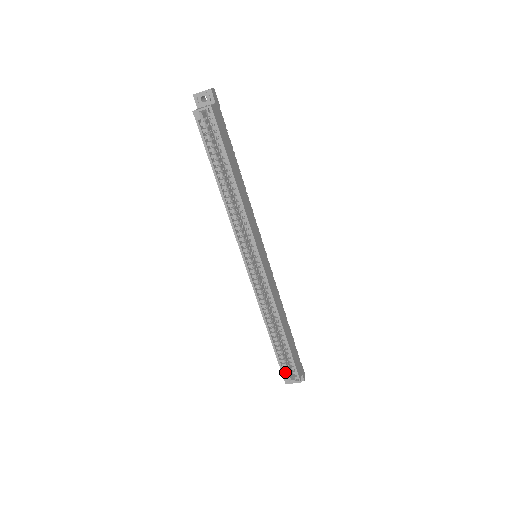
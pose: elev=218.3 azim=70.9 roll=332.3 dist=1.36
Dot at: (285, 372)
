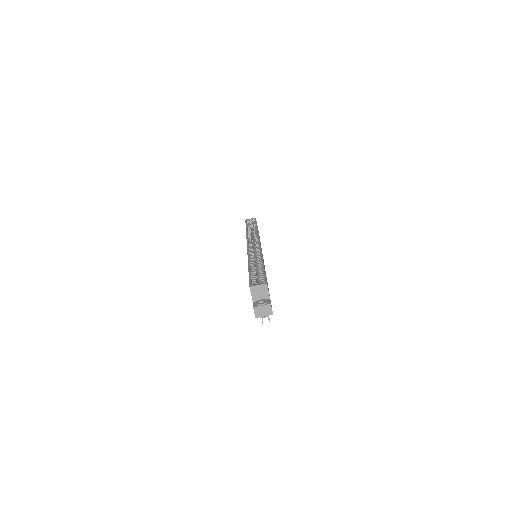
Dot at: occluded
